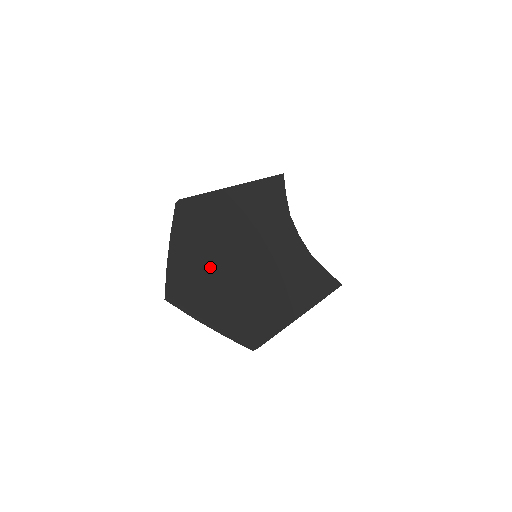
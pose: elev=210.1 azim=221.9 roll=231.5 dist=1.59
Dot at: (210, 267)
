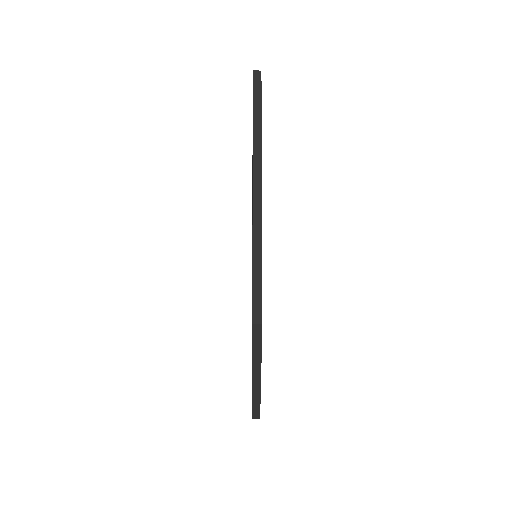
Dot at: occluded
